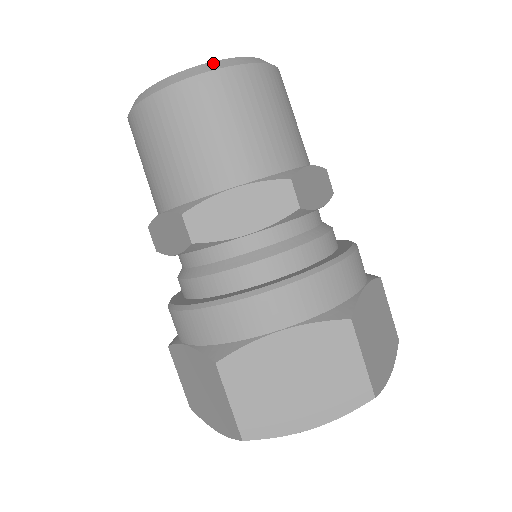
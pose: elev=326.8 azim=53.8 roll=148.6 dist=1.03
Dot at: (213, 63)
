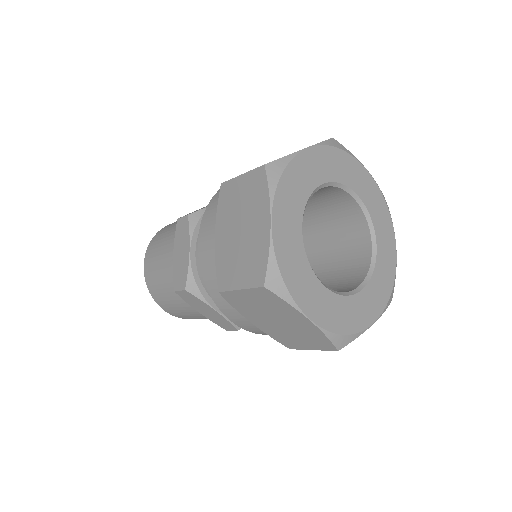
Dot at: occluded
